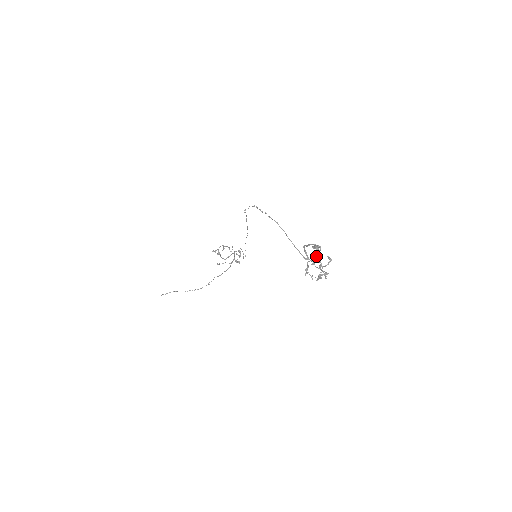
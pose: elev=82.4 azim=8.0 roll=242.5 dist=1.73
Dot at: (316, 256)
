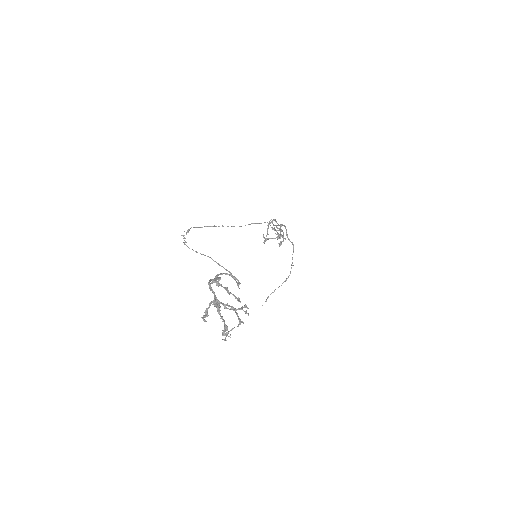
Dot at: (226, 290)
